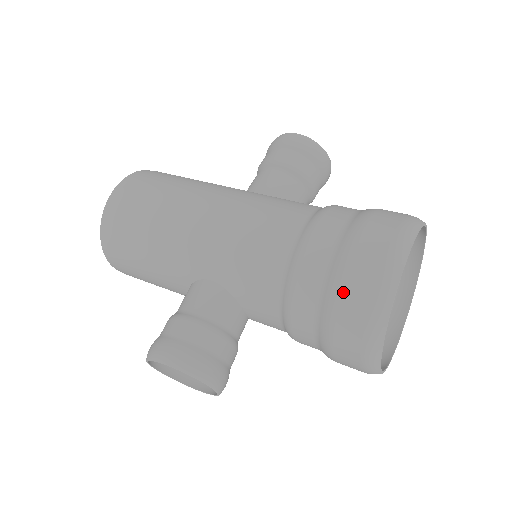
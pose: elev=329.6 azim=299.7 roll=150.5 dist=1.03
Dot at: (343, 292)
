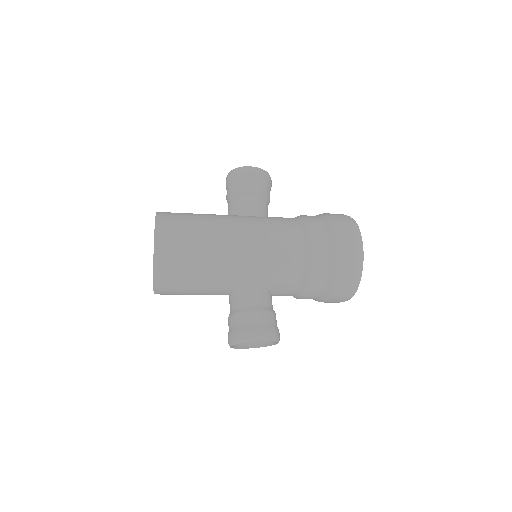
Dot at: (340, 270)
